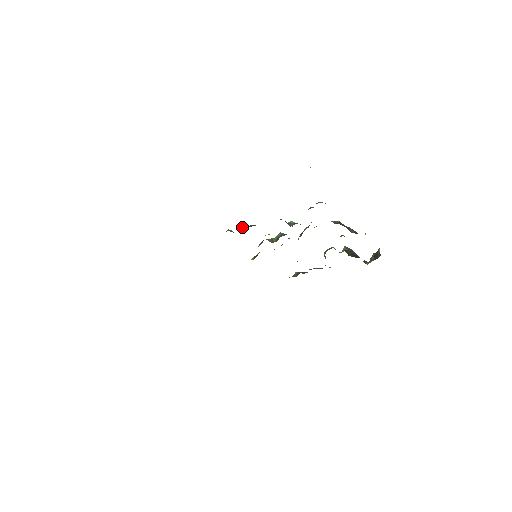
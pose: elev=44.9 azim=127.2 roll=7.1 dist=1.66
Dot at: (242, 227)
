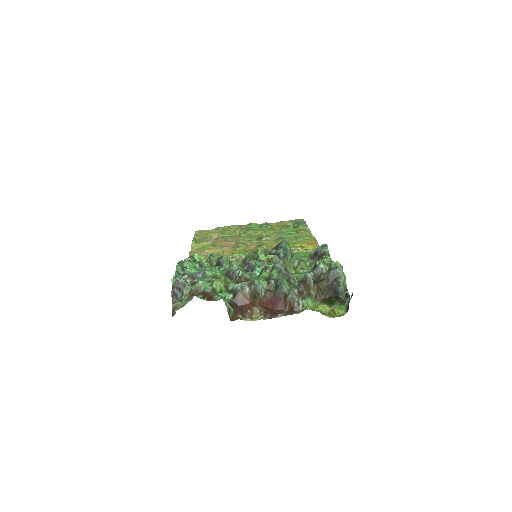
Dot at: (214, 260)
